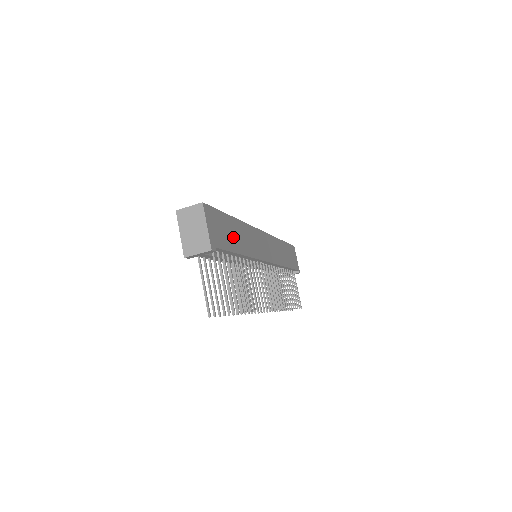
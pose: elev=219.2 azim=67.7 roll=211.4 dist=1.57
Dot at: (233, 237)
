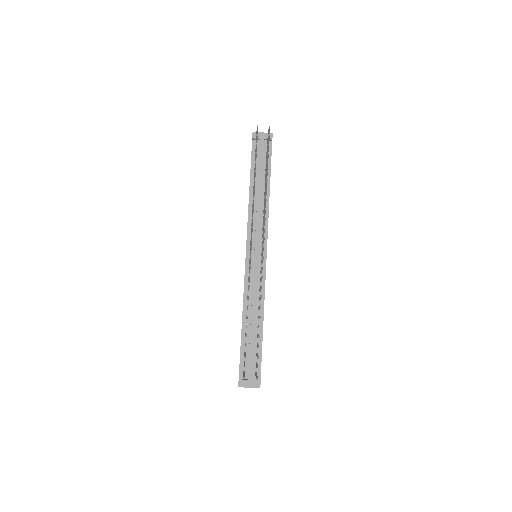
Dot at: occluded
